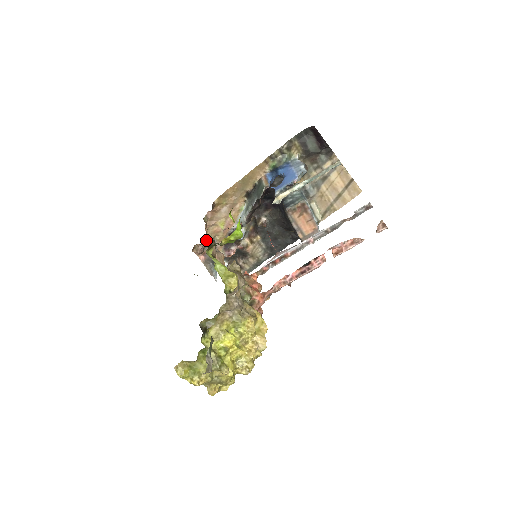
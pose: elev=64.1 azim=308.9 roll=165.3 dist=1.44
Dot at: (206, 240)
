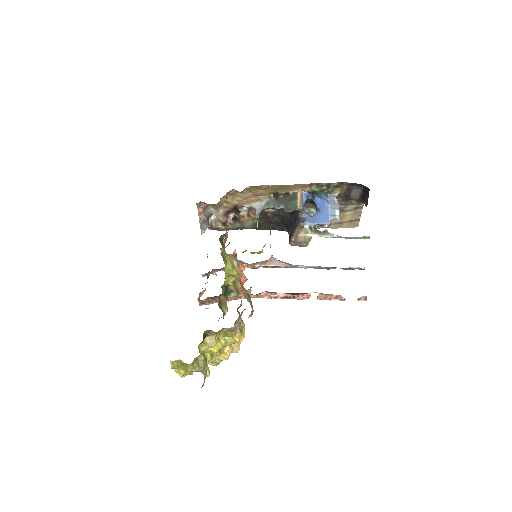
Dot at: (215, 204)
